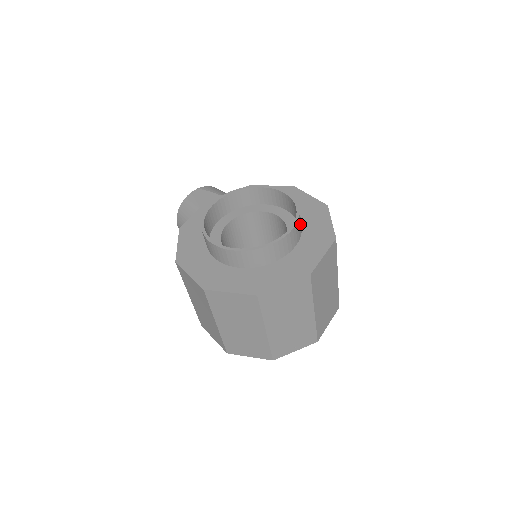
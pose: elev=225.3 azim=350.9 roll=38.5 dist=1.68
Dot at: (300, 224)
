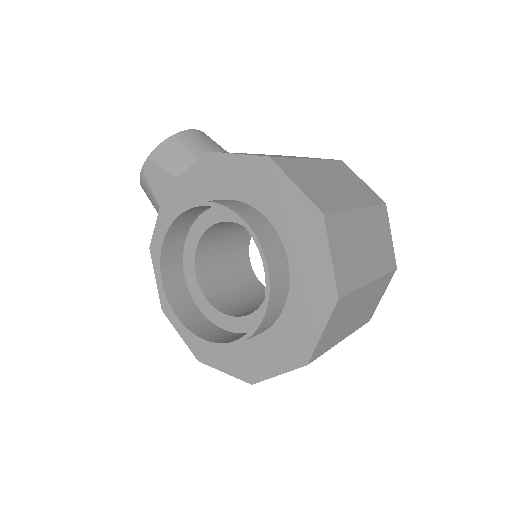
Dot at: (279, 282)
